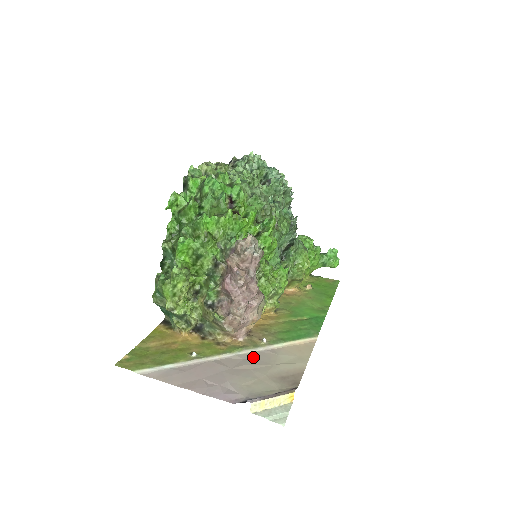
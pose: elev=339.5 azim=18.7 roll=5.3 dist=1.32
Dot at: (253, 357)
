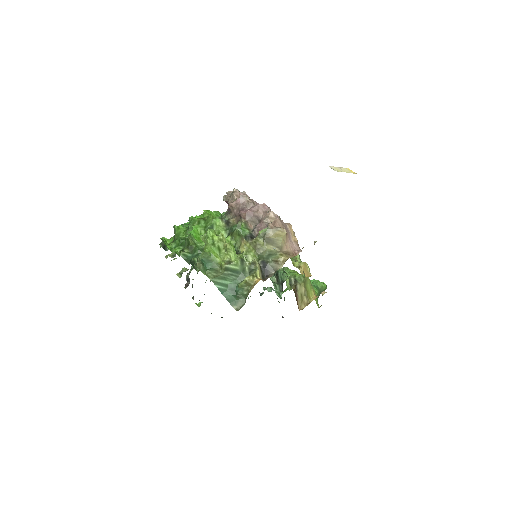
Dot at: occluded
